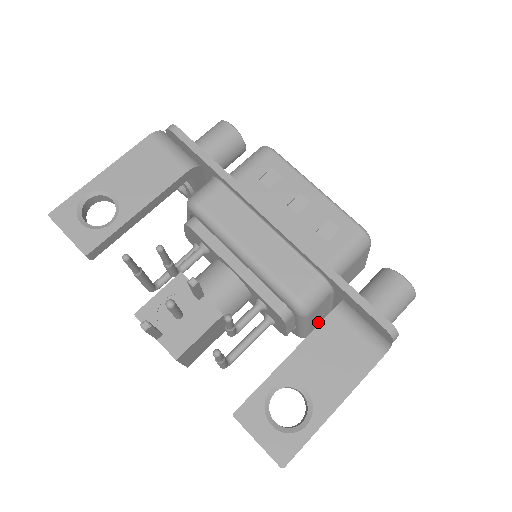
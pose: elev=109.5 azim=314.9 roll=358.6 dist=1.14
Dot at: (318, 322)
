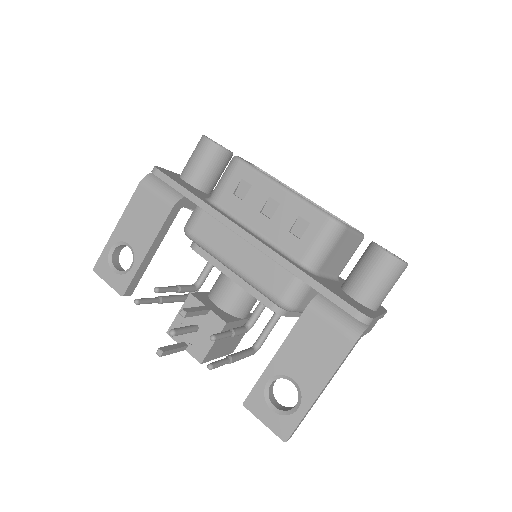
Dot at: occluded
